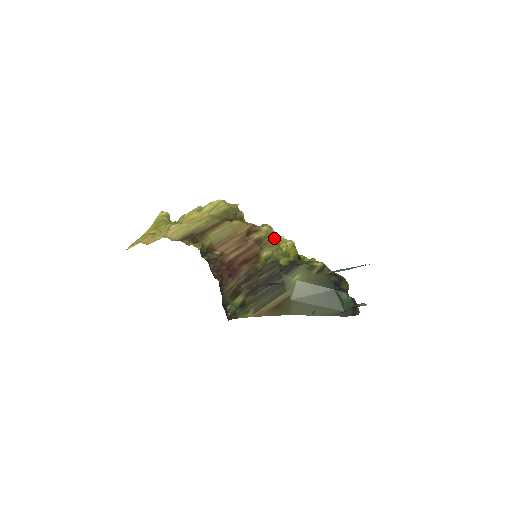
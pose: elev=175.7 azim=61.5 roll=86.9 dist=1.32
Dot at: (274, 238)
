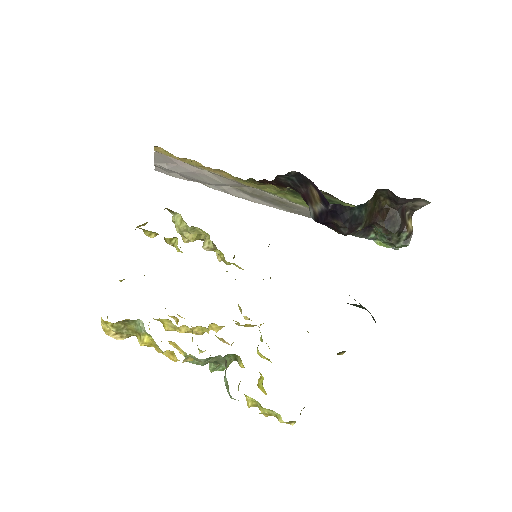
Dot at: occluded
